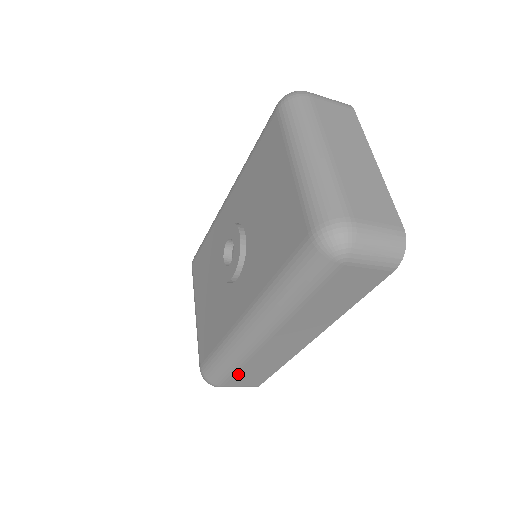
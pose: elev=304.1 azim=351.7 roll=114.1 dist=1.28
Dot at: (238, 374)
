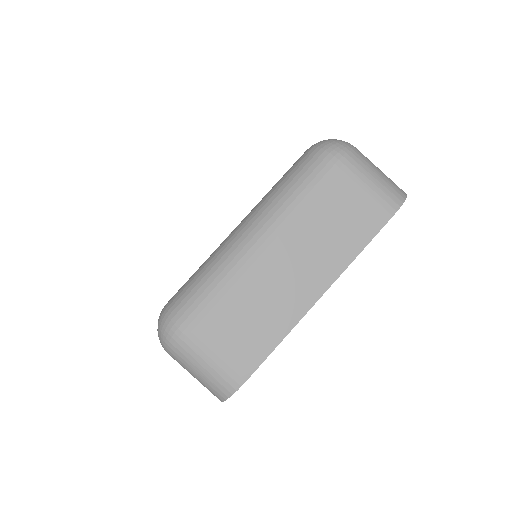
Dot at: occluded
